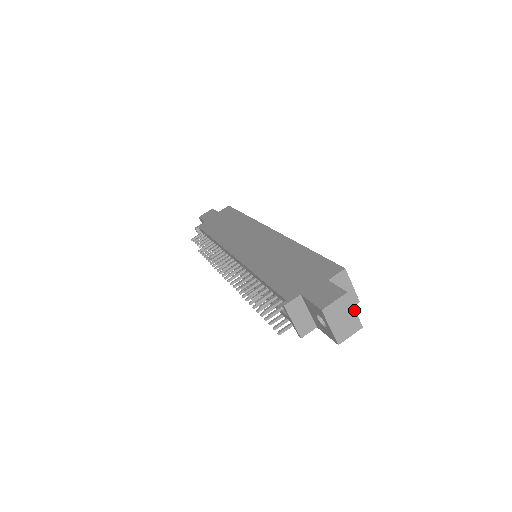
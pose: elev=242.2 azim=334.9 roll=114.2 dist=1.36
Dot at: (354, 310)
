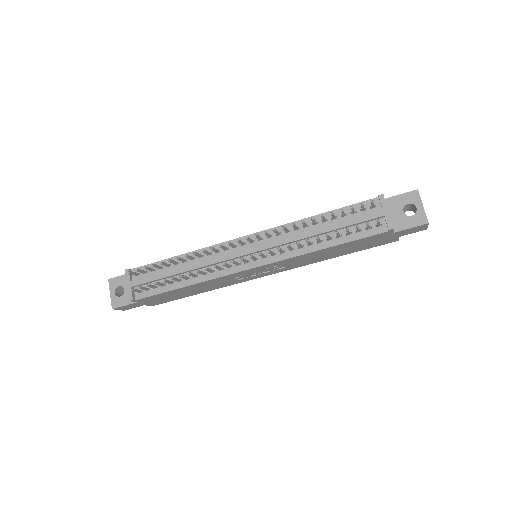
Dot at: occluded
